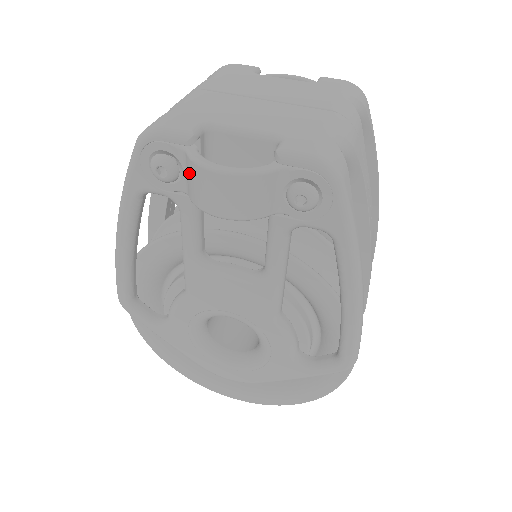
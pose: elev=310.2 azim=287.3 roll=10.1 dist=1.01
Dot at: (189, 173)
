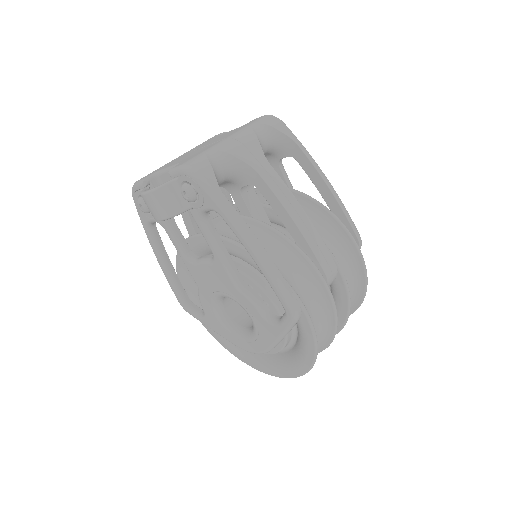
Dot at: occluded
